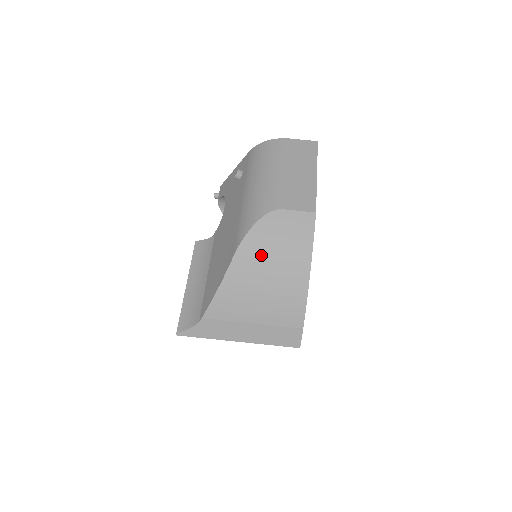
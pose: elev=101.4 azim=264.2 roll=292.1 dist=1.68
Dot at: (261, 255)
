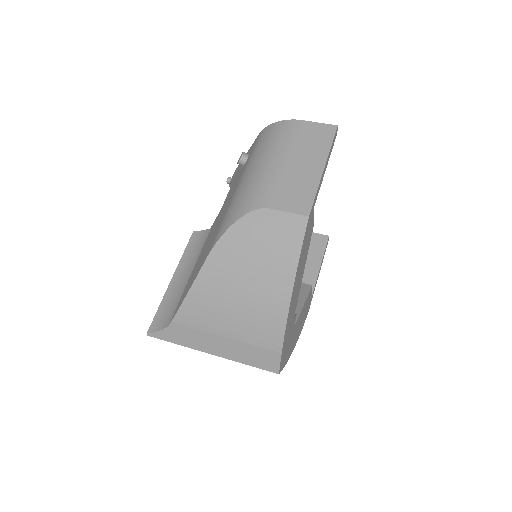
Dot at: (237, 261)
